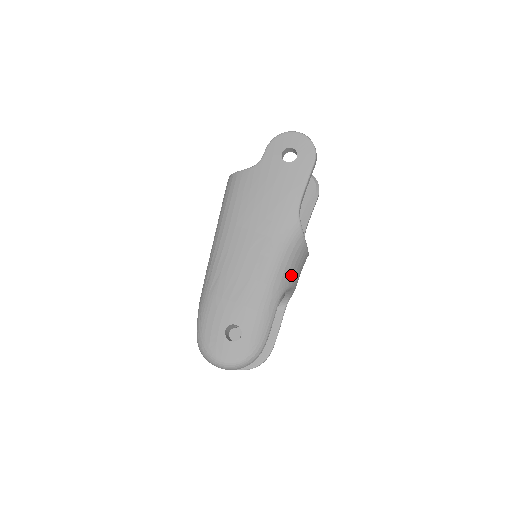
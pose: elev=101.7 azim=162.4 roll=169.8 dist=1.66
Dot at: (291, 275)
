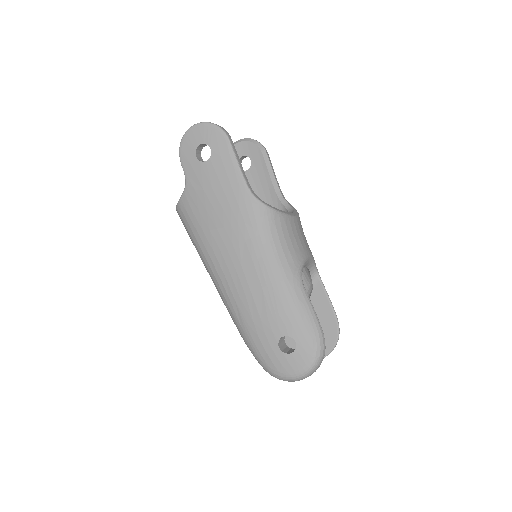
Dot at: (295, 253)
